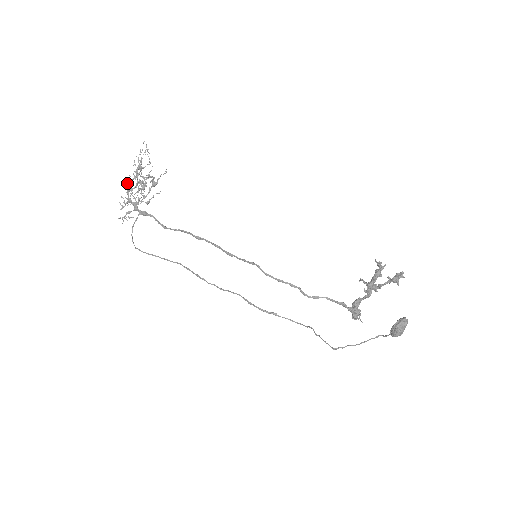
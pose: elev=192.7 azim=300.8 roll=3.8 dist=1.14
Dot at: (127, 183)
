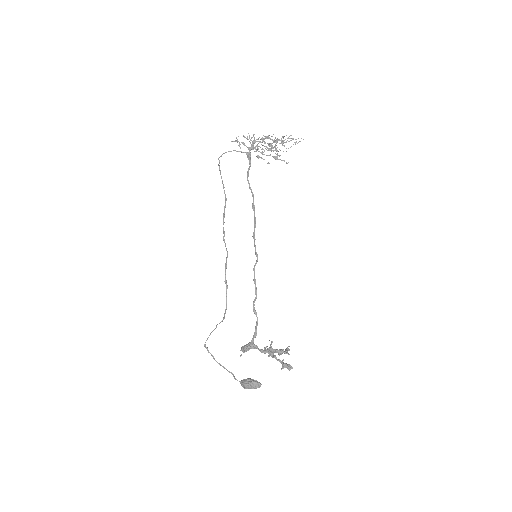
Dot at: occluded
